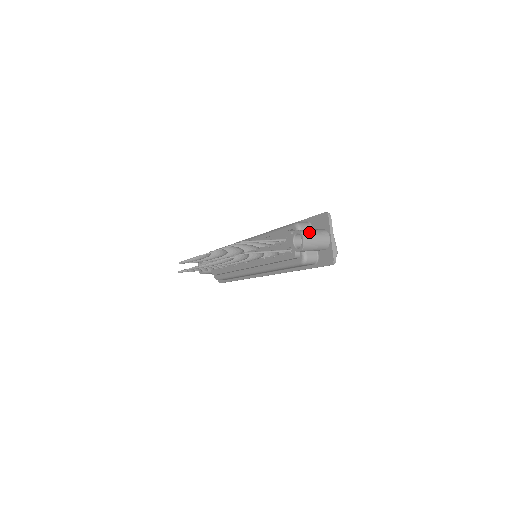
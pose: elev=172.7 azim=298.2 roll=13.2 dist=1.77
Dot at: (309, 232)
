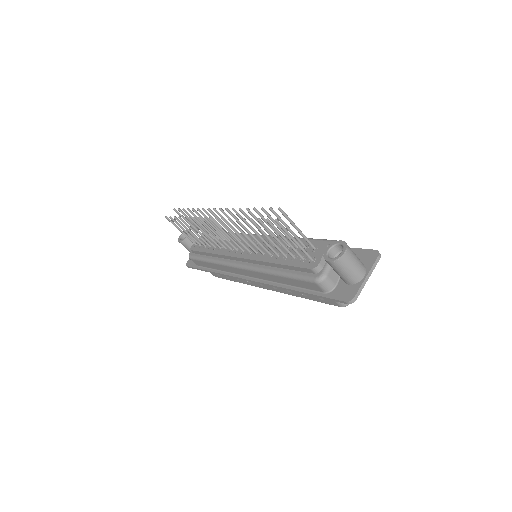
Dot at: (353, 252)
